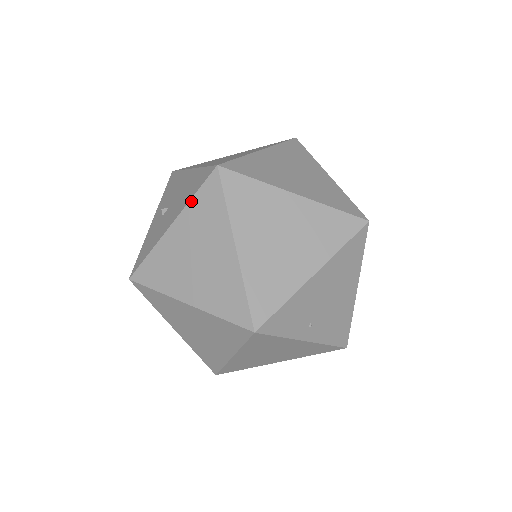
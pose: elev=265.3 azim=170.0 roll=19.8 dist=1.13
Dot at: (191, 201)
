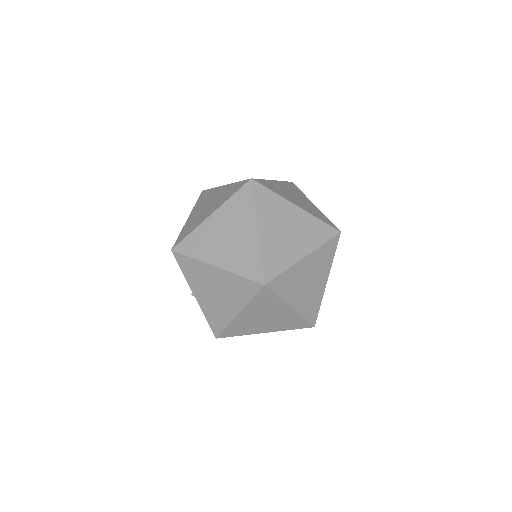
Dot at: (185, 276)
